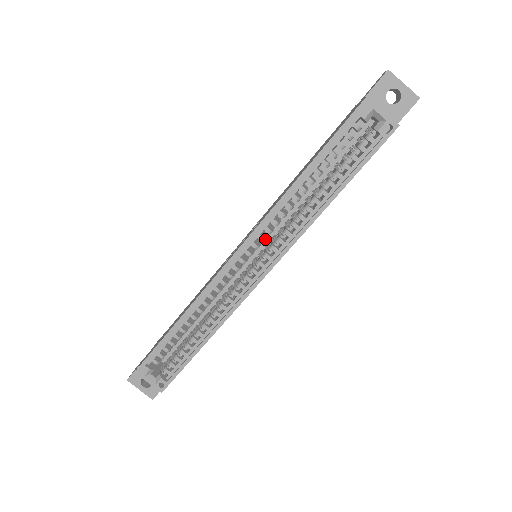
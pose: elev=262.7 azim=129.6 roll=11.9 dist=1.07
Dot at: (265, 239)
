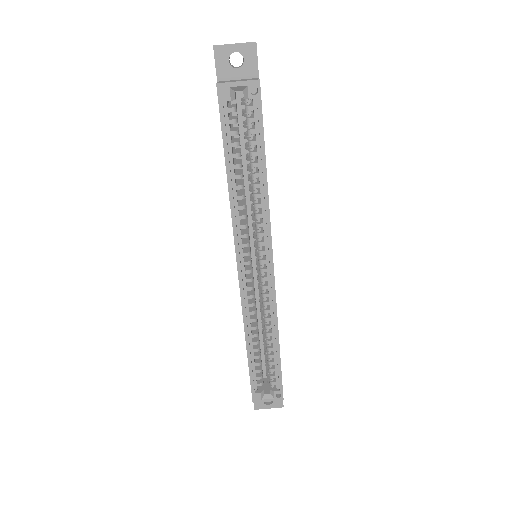
Dot at: (248, 243)
